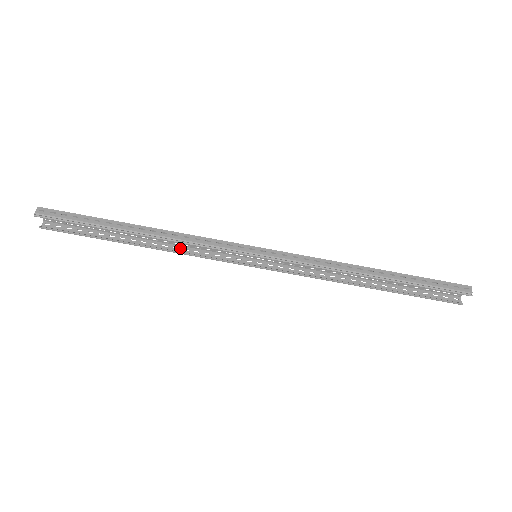
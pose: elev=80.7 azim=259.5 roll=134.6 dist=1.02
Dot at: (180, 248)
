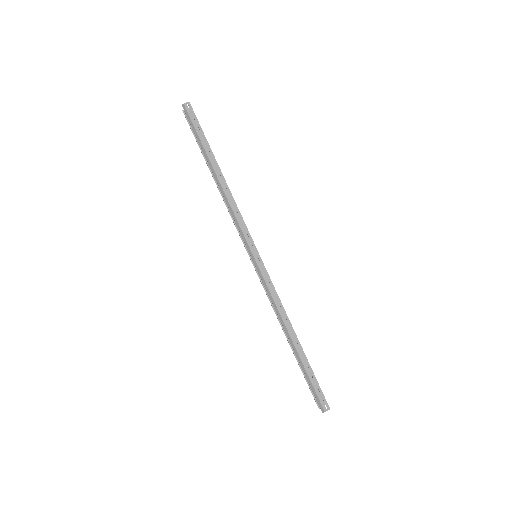
Dot at: occluded
